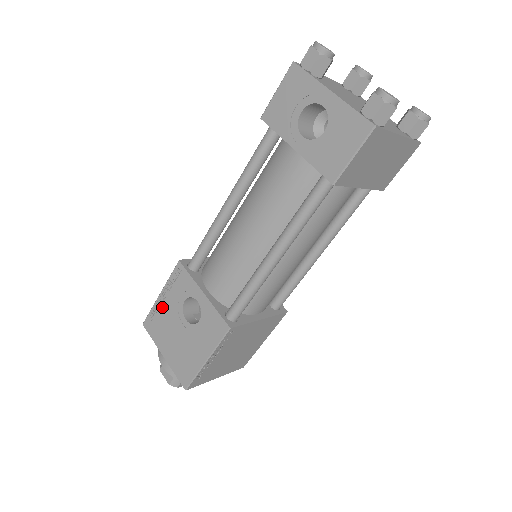
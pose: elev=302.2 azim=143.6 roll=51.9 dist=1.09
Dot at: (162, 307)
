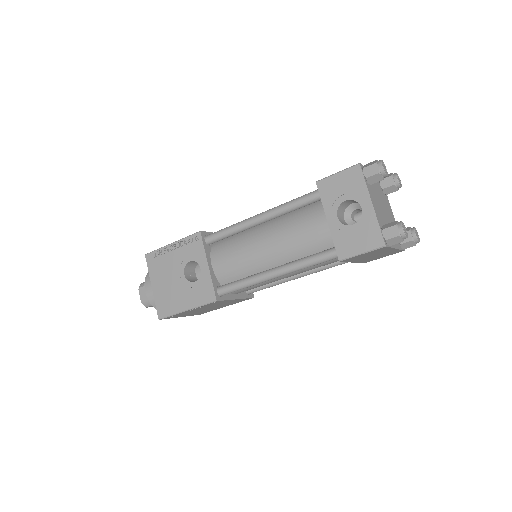
Dot at: (169, 254)
